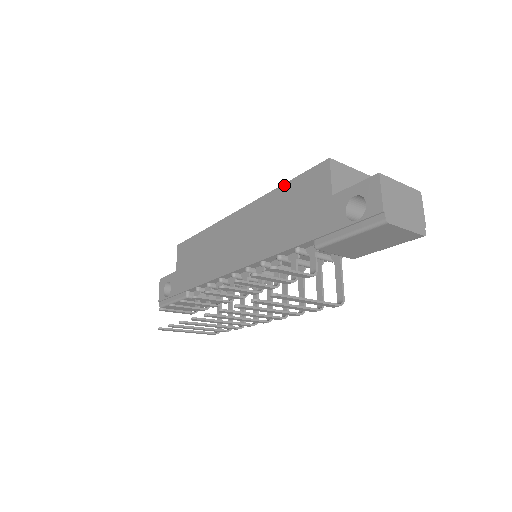
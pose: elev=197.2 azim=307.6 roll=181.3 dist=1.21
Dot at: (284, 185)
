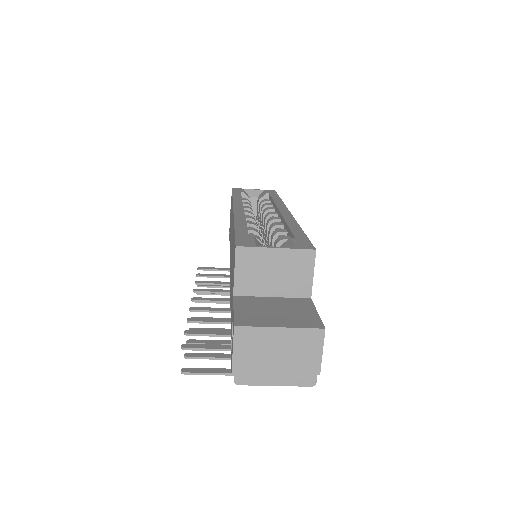
Dot at: (234, 228)
